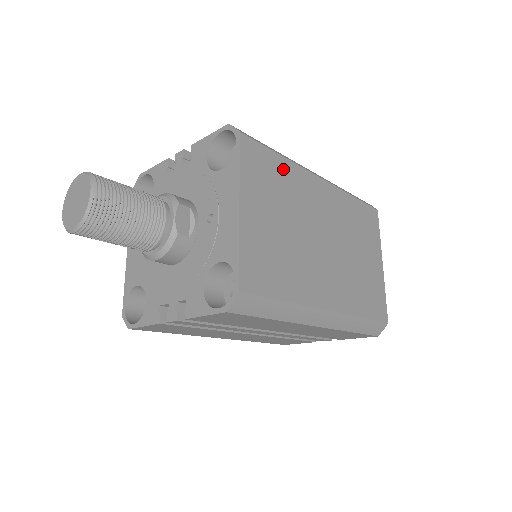
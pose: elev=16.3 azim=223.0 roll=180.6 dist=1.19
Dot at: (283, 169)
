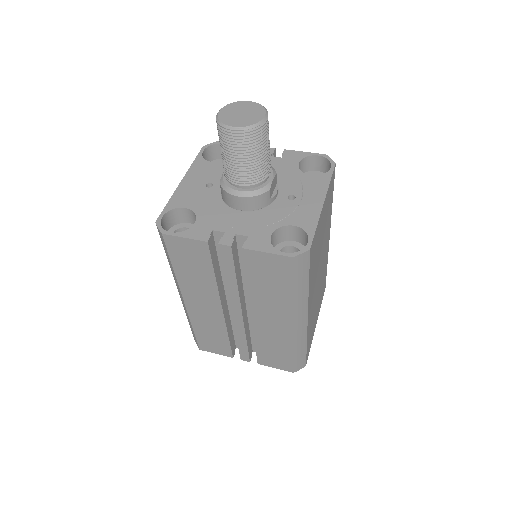
Dot at: occluded
